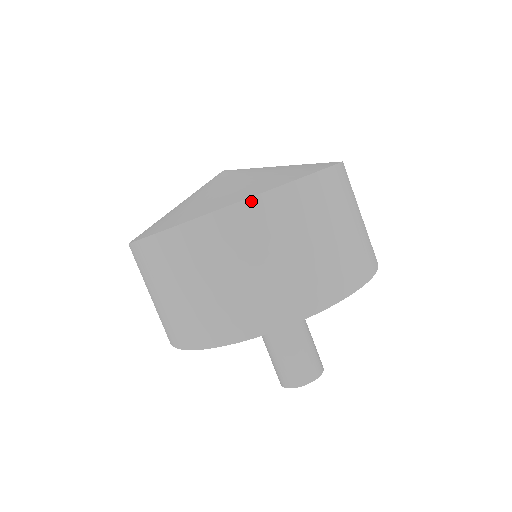
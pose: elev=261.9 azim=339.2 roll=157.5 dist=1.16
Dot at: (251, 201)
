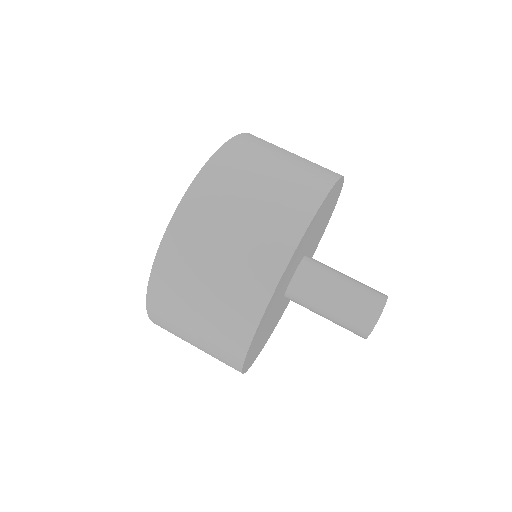
Dot at: occluded
